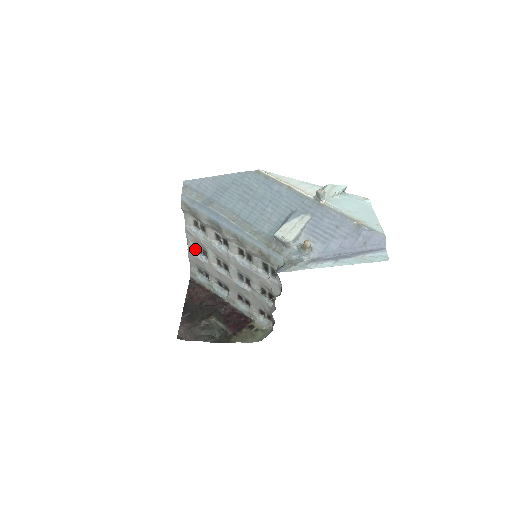
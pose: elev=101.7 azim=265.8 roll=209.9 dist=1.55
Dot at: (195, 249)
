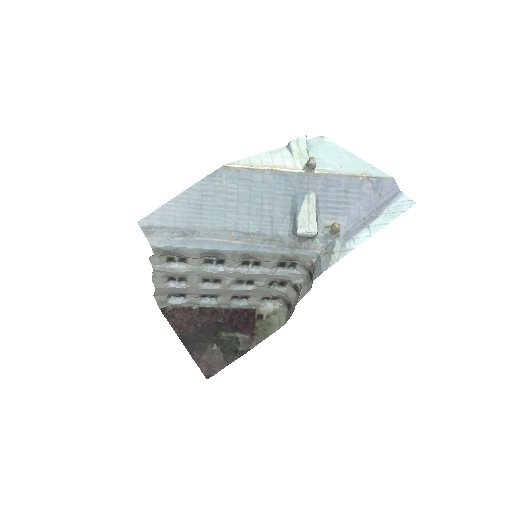
Dot at: (166, 281)
